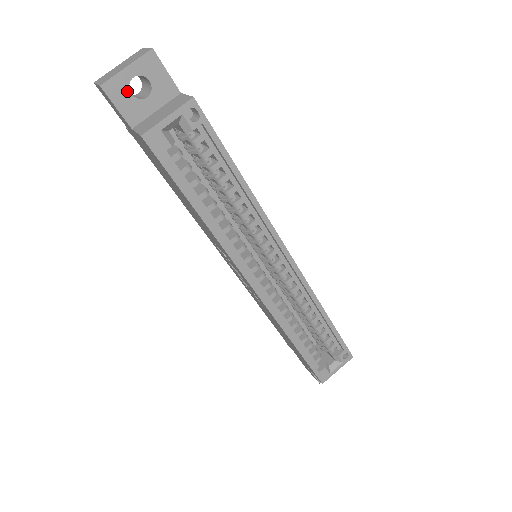
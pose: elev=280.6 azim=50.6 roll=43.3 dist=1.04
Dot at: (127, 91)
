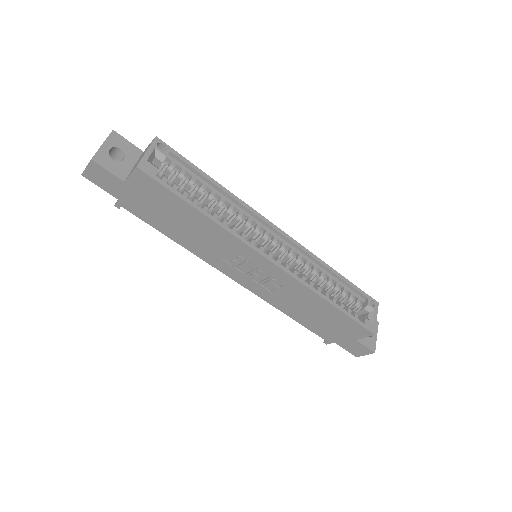
Dot at: (110, 159)
